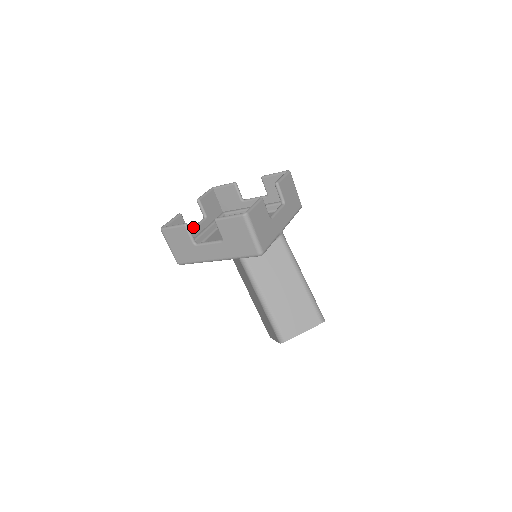
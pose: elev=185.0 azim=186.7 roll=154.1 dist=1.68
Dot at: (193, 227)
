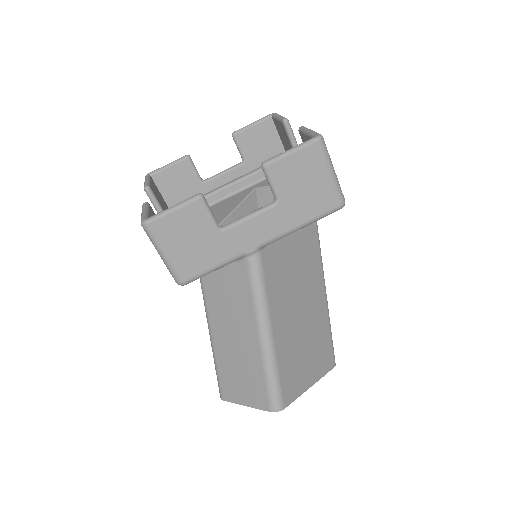
Dot at: occluded
